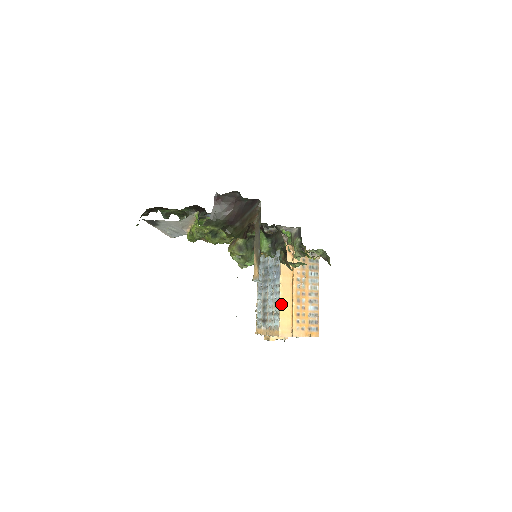
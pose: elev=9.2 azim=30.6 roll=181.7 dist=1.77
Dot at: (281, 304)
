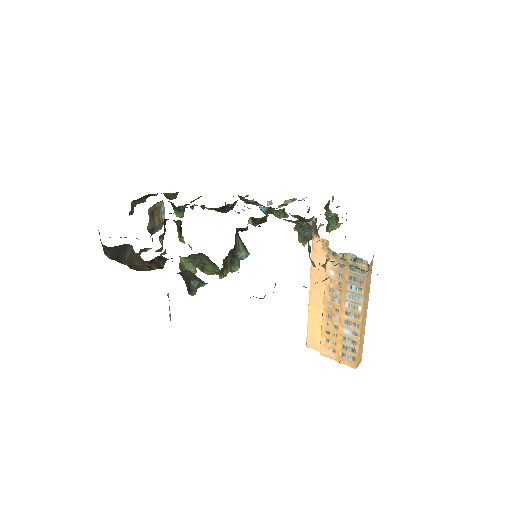
Dot at: (309, 312)
